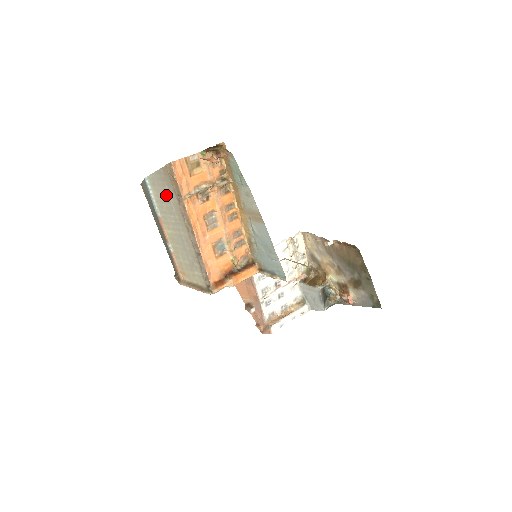
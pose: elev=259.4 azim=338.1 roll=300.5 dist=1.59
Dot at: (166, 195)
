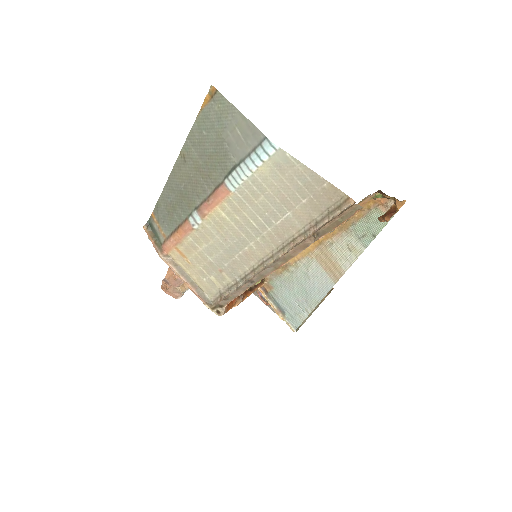
Dot at: (288, 201)
